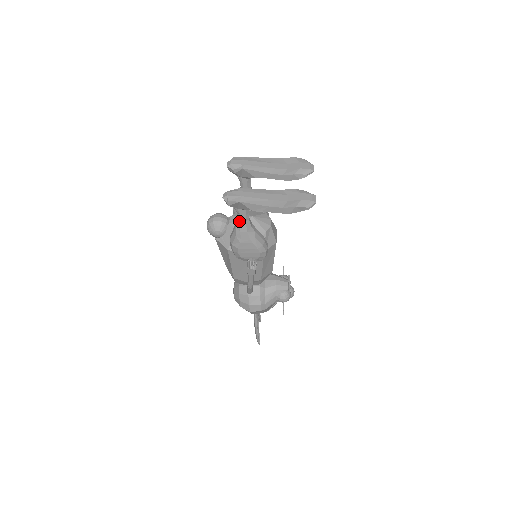
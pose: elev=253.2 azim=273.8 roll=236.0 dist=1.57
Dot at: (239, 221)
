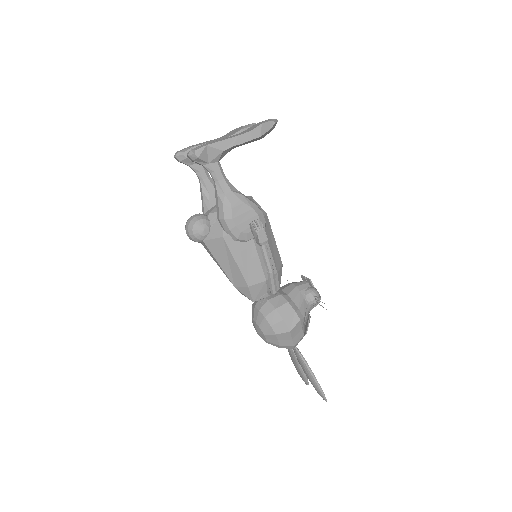
Dot at: (217, 183)
